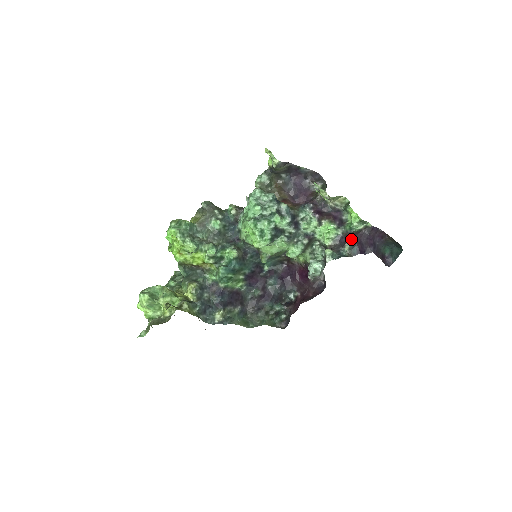
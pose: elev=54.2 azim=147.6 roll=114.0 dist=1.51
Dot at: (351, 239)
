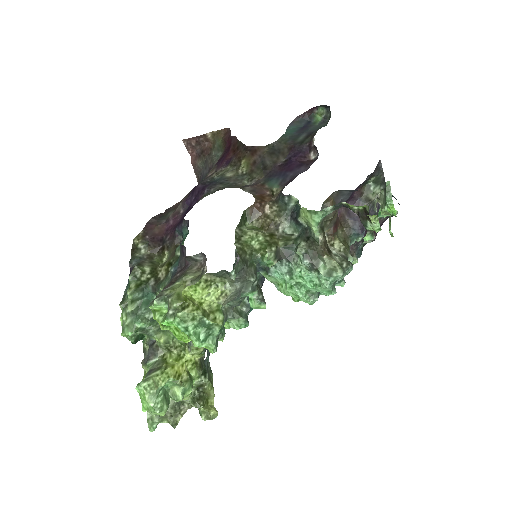
Dot at: (375, 234)
